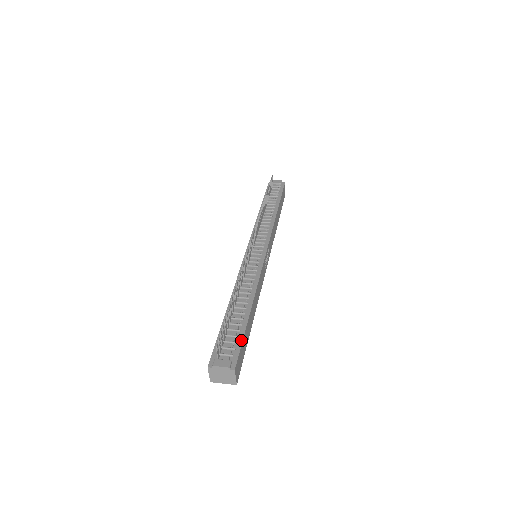
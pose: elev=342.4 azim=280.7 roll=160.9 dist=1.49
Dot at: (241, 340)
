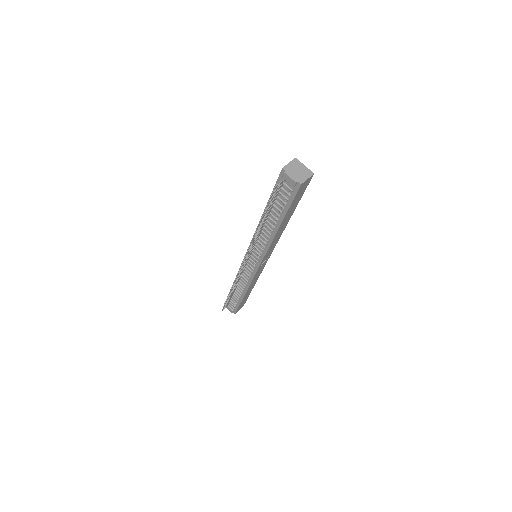
Dot at: (238, 306)
